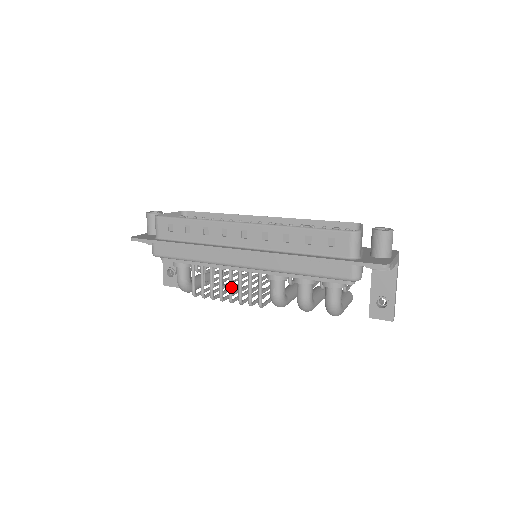
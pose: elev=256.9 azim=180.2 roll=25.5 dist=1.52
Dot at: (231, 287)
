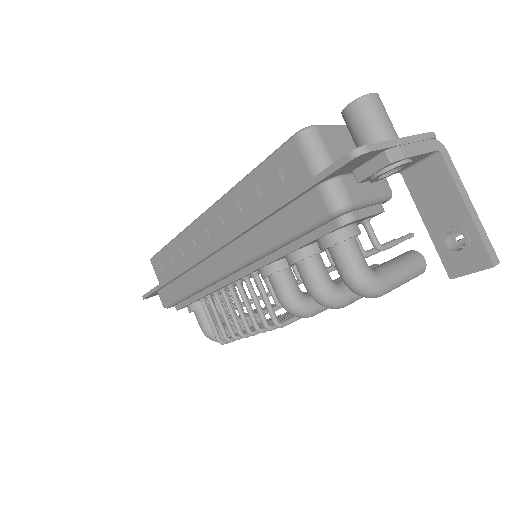
Dot at: (241, 312)
